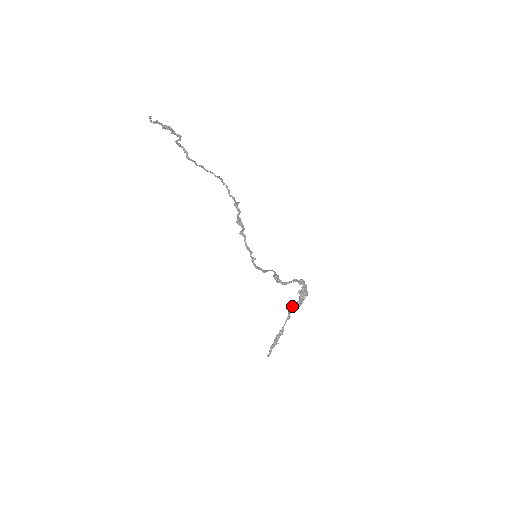
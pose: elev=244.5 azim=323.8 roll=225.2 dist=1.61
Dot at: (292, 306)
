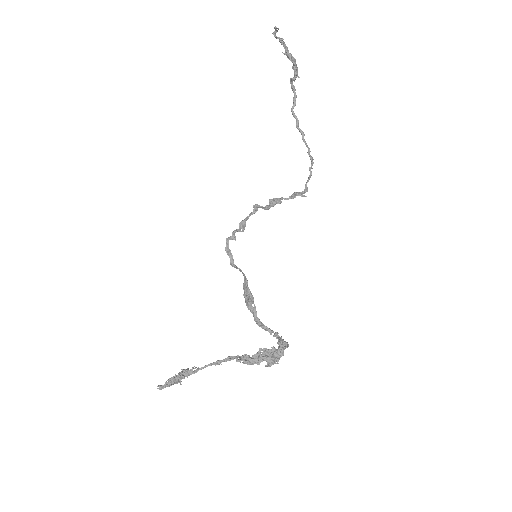
Dot at: occluded
